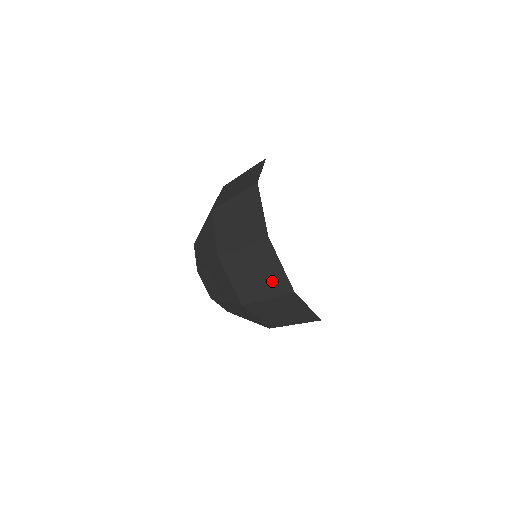
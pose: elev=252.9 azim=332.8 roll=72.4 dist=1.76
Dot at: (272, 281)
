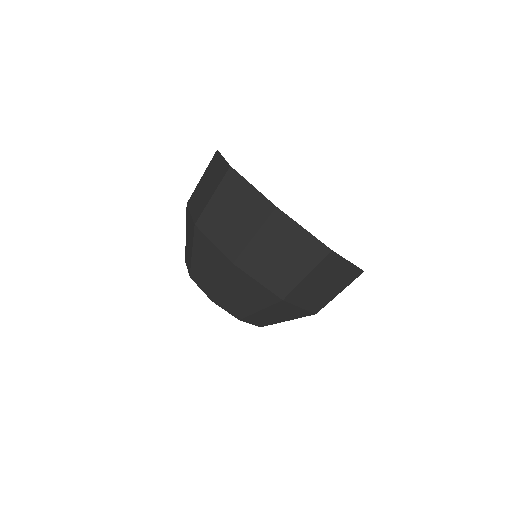
Dot at: (303, 253)
